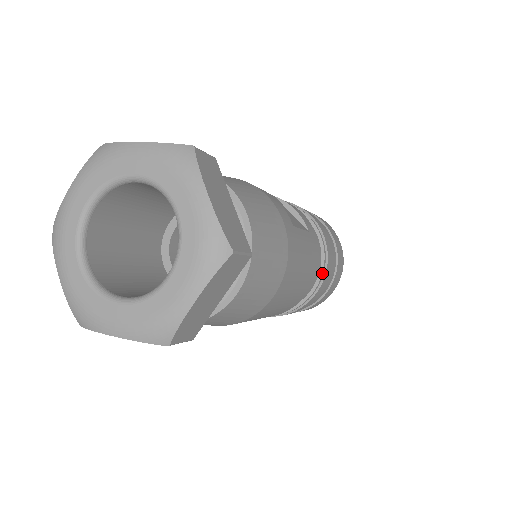
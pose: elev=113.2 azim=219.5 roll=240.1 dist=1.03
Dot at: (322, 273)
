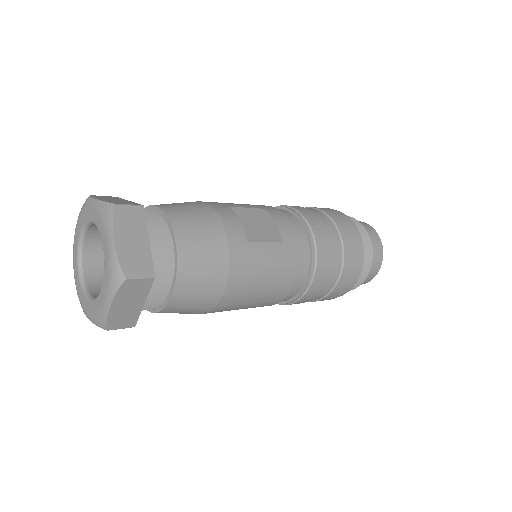
Dot at: (310, 274)
